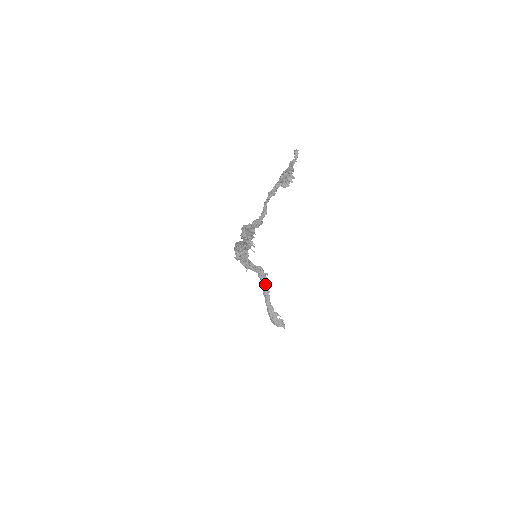
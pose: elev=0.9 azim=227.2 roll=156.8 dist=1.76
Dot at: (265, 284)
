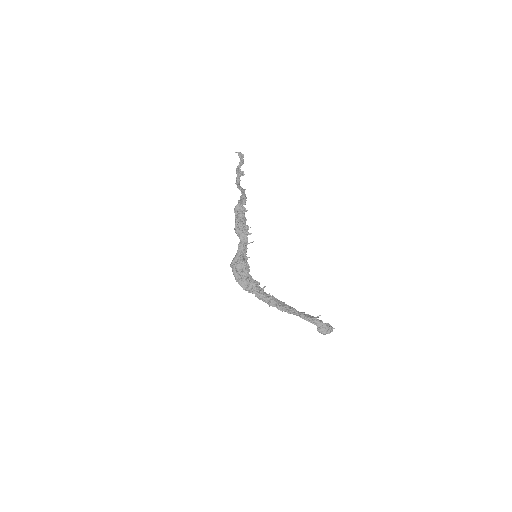
Dot at: (280, 303)
